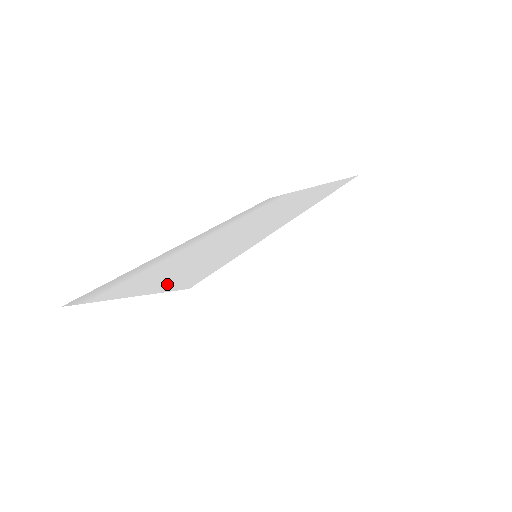
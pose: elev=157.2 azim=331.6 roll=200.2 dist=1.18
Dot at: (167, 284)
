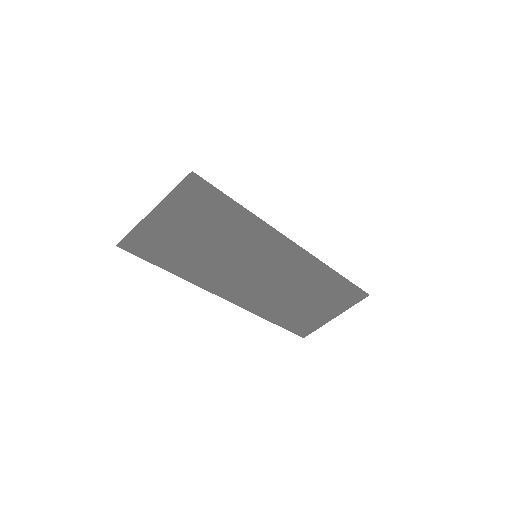
Dot at: occluded
